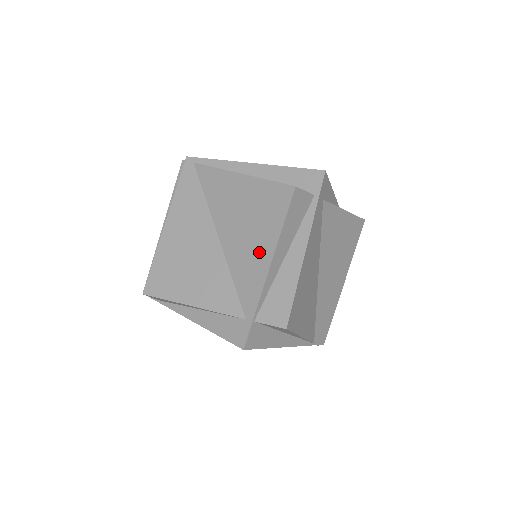
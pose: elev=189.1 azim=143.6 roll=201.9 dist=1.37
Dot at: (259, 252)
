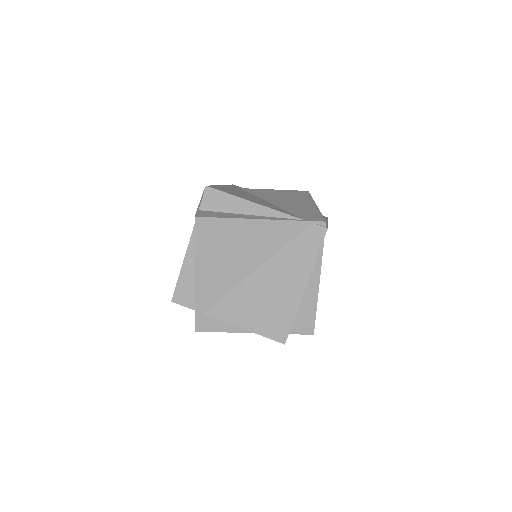
Dot at: occluded
